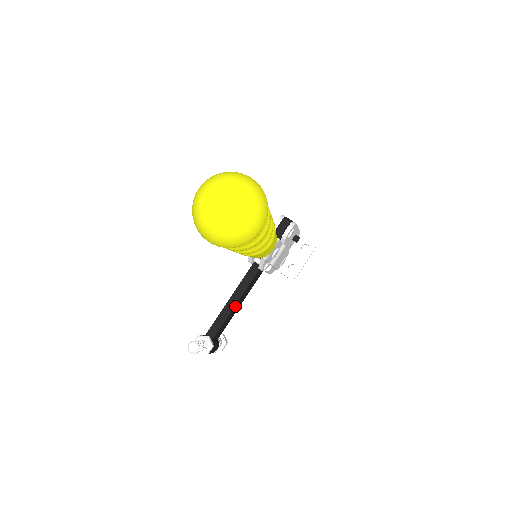
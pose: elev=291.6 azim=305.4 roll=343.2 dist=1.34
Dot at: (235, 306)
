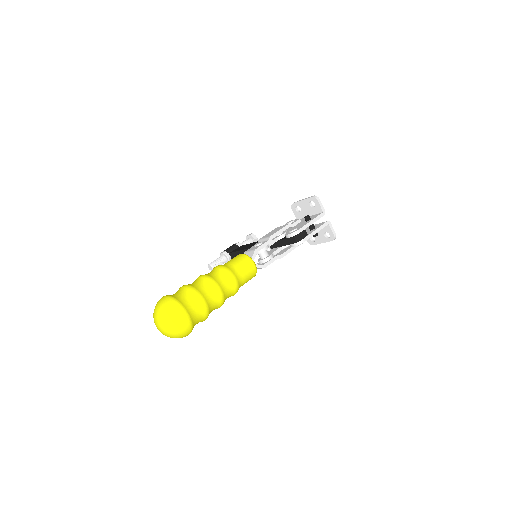
Dot at: occluded
